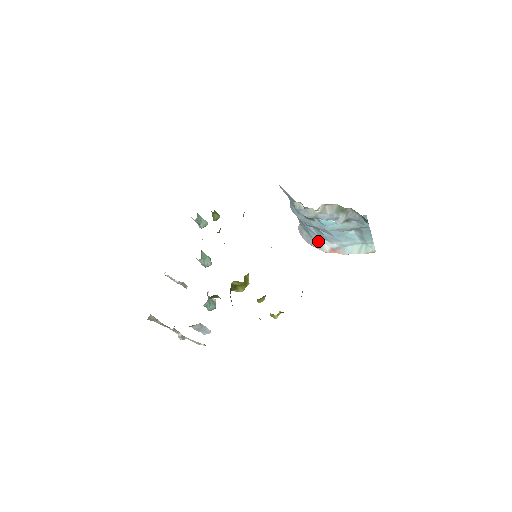
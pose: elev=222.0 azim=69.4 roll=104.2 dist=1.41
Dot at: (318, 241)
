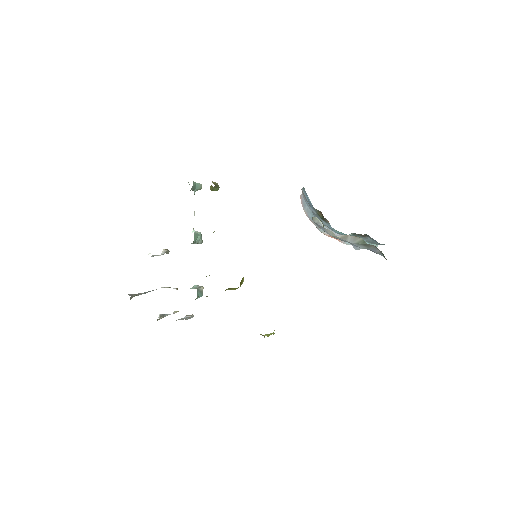
Dot at: occluded
